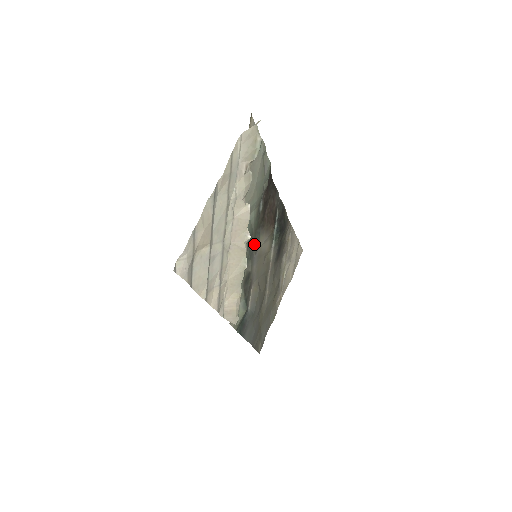
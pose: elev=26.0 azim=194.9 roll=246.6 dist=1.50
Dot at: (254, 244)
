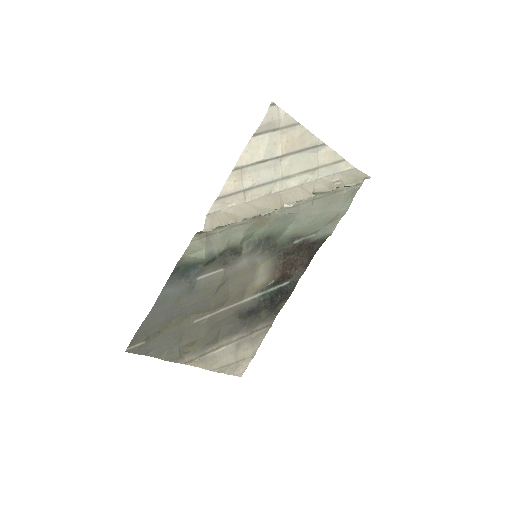
Dot at: (266, 247)
